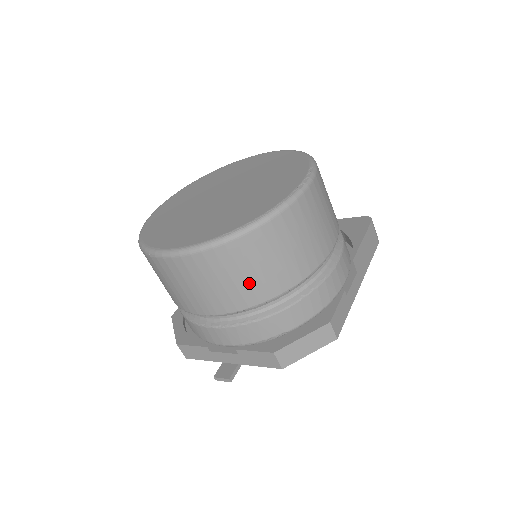
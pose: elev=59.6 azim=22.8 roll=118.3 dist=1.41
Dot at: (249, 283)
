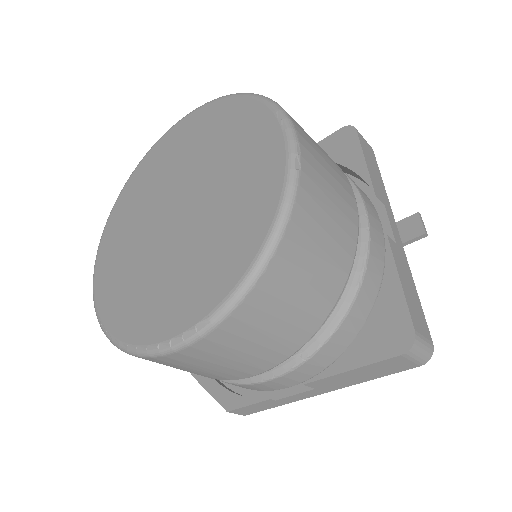
Dot at: occluded
